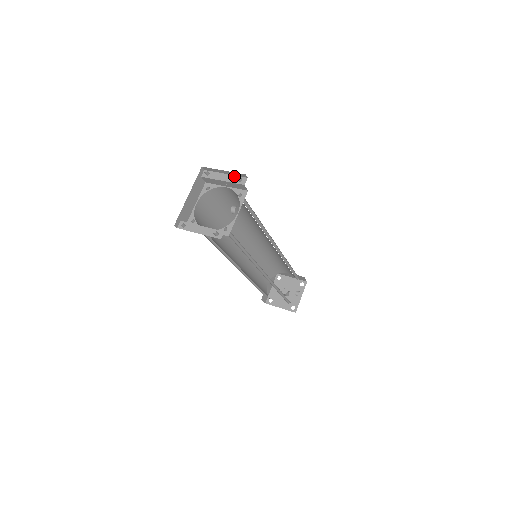
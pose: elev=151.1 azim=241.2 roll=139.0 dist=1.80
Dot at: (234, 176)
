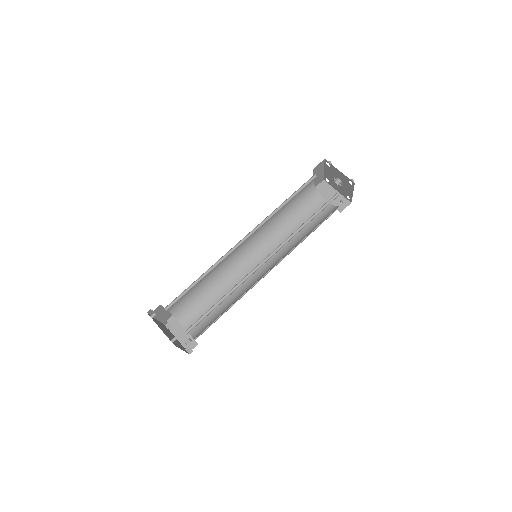
Dot at: occluded
